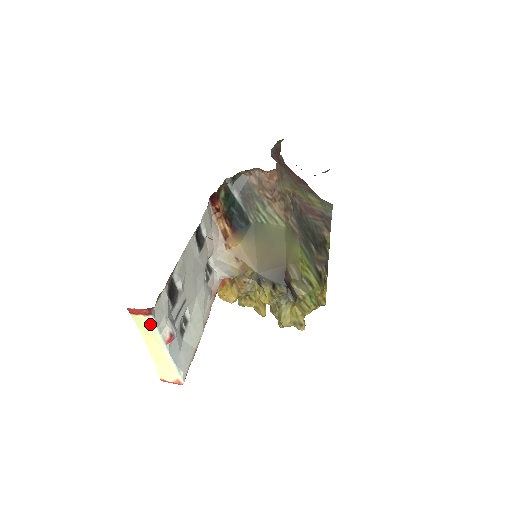
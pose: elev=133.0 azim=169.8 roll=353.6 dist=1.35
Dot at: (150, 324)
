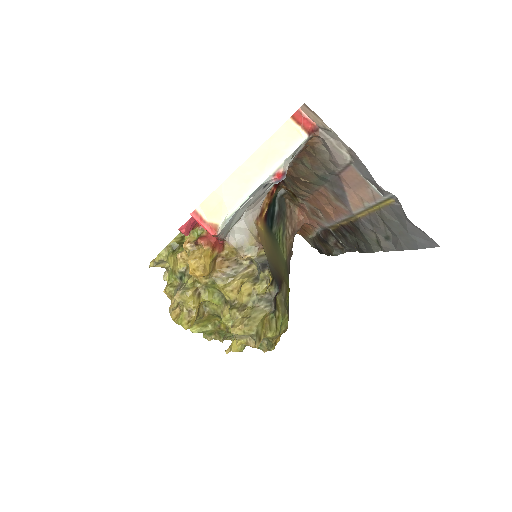
Dot at: (293, 142)
